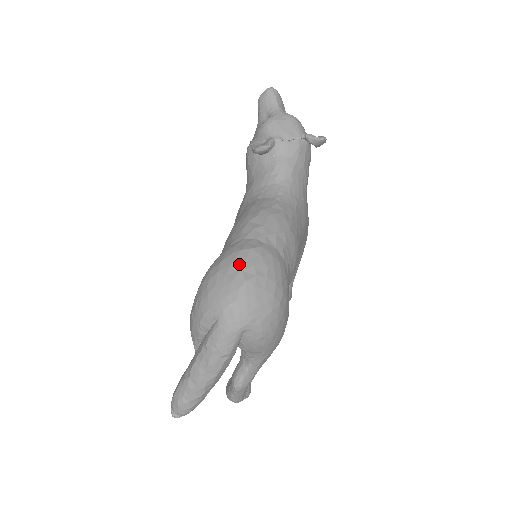
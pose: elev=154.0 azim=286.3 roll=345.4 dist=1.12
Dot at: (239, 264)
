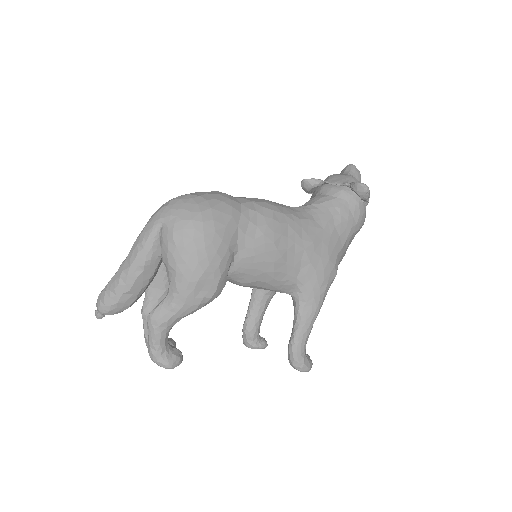
Dot at: (199, 192)
